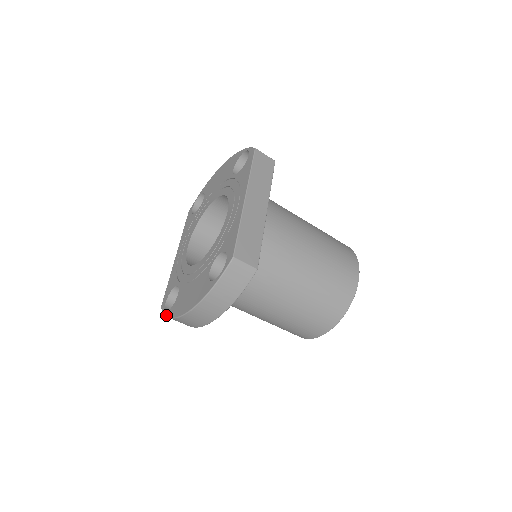
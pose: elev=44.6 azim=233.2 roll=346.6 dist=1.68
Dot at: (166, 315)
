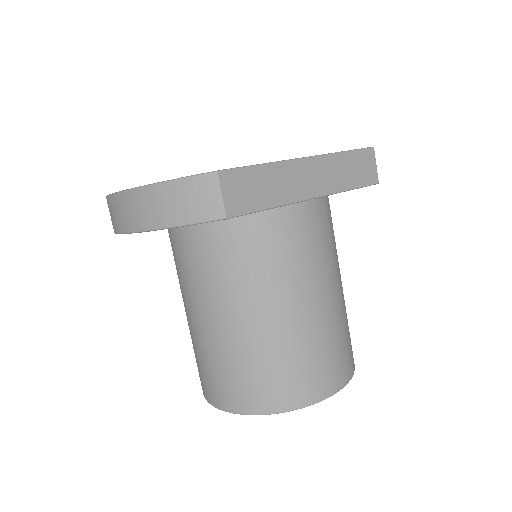
Dot at: occluded
